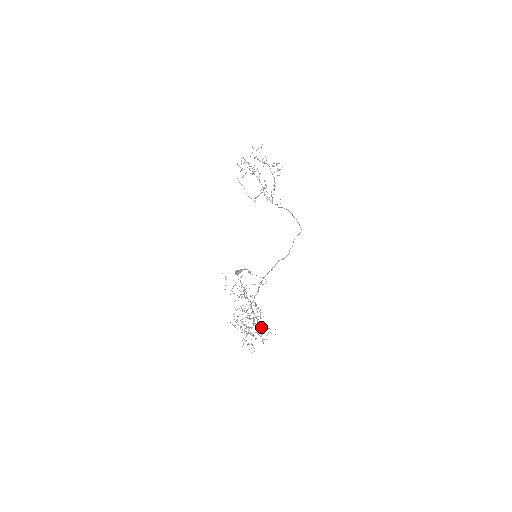
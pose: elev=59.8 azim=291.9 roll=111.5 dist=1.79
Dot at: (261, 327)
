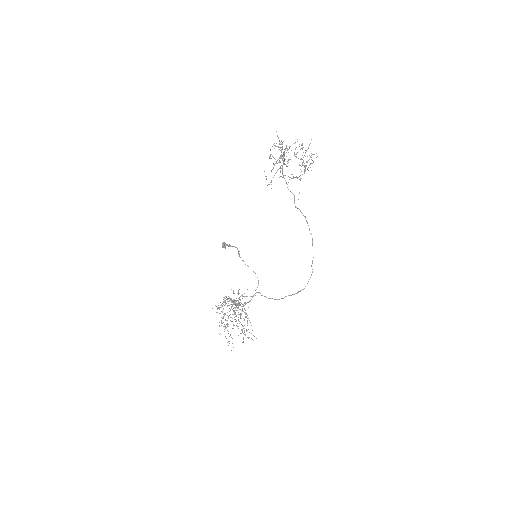
Dot at: (245, 334)
